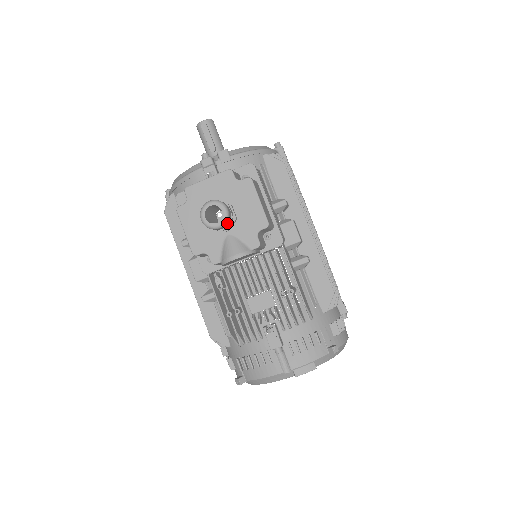
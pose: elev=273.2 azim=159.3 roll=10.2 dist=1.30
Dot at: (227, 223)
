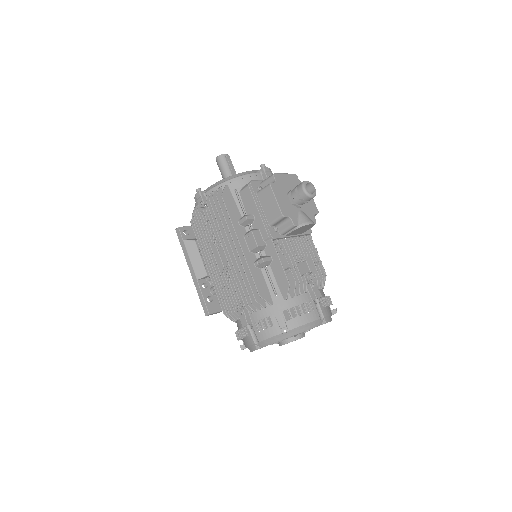
Dot at: (312, 198)
